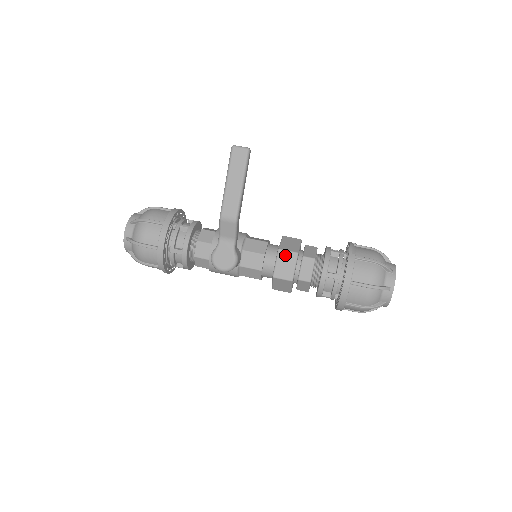
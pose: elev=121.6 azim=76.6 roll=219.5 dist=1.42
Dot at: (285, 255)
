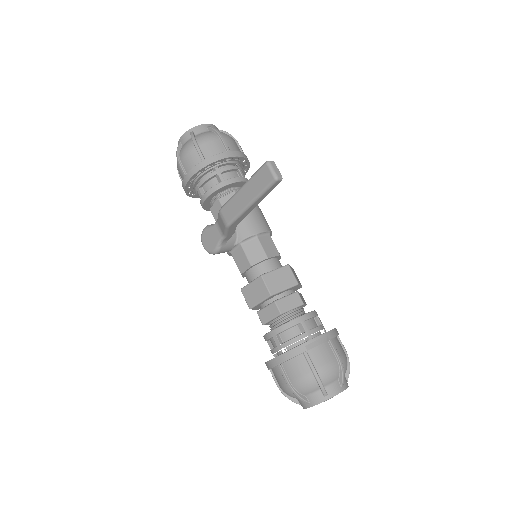
Dot at: (261, 285)
